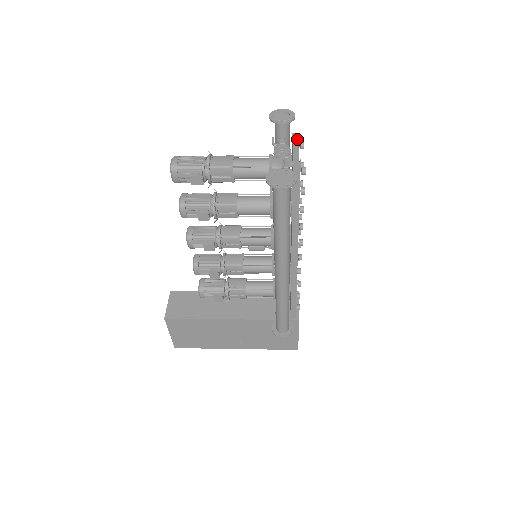
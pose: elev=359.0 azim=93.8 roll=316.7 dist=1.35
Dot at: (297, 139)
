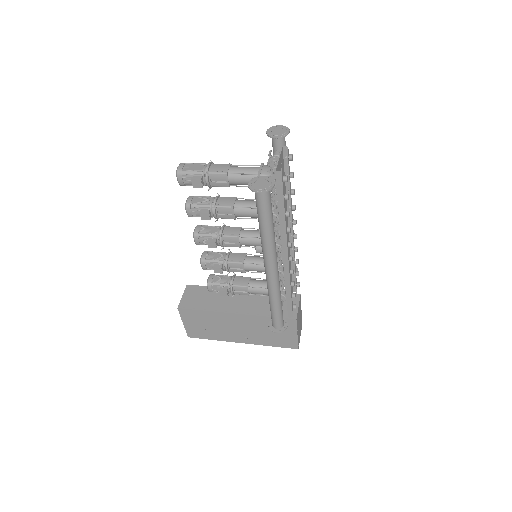
Dot at: (286, 152)
